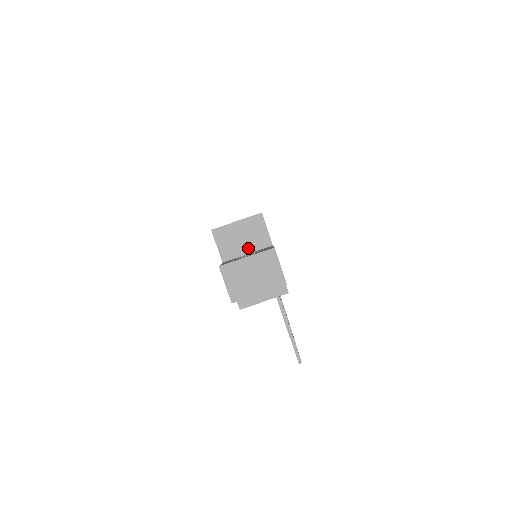
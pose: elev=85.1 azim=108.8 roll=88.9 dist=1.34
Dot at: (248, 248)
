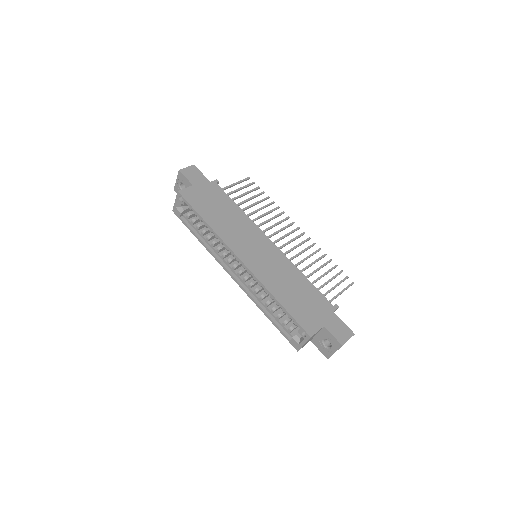
Dot at: (316, 335)
